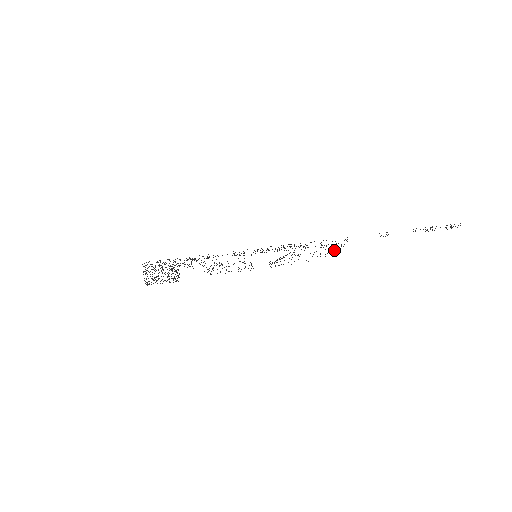
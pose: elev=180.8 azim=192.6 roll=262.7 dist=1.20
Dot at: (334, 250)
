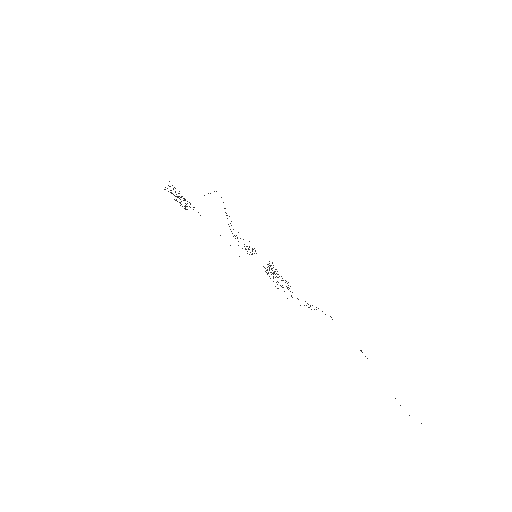
Dot at: (322, 311)
